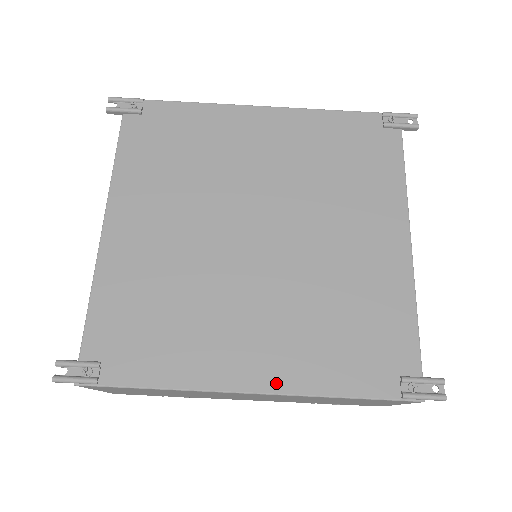
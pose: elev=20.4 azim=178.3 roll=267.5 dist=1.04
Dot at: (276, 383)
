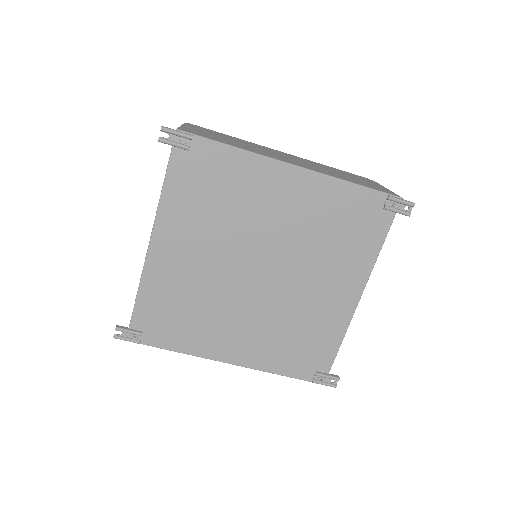
Dot at: (245, 362)
